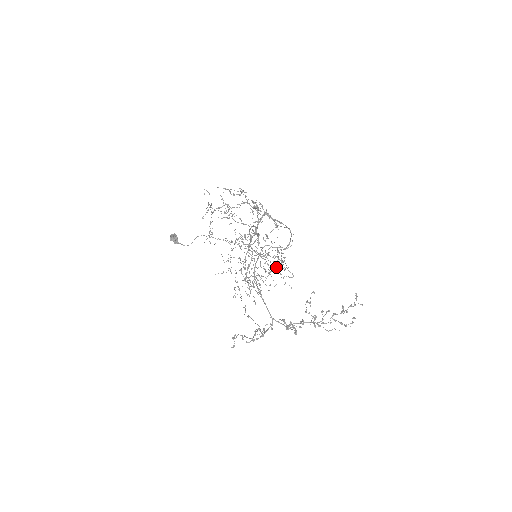
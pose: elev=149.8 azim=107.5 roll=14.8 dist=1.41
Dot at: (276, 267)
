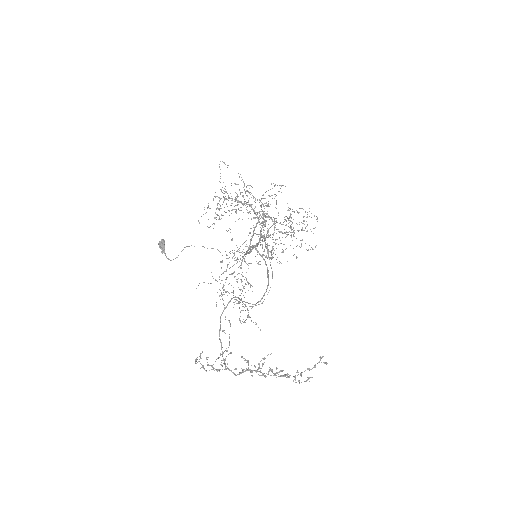
Dot at: occluded
